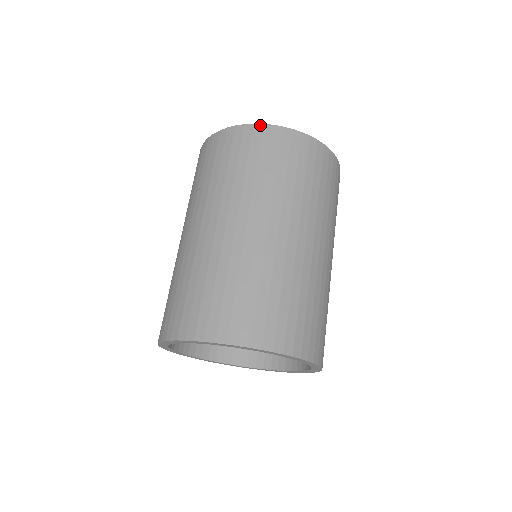
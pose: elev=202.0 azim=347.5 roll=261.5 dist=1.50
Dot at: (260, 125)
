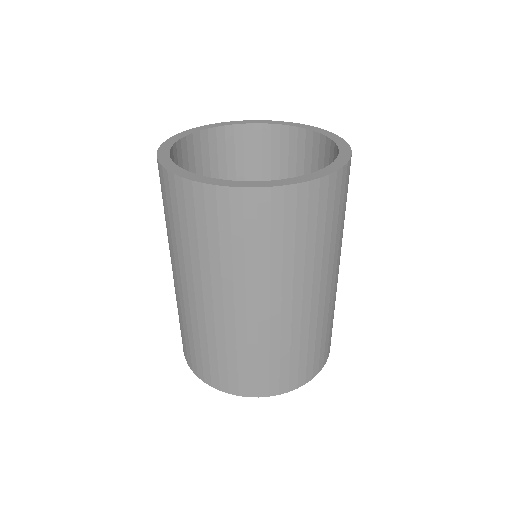
Dot at: (266, 189)
